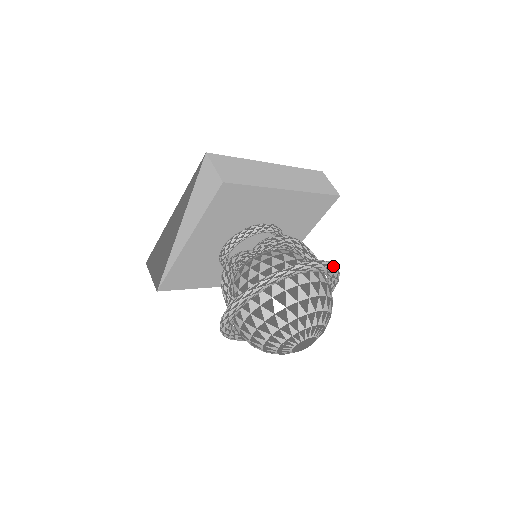
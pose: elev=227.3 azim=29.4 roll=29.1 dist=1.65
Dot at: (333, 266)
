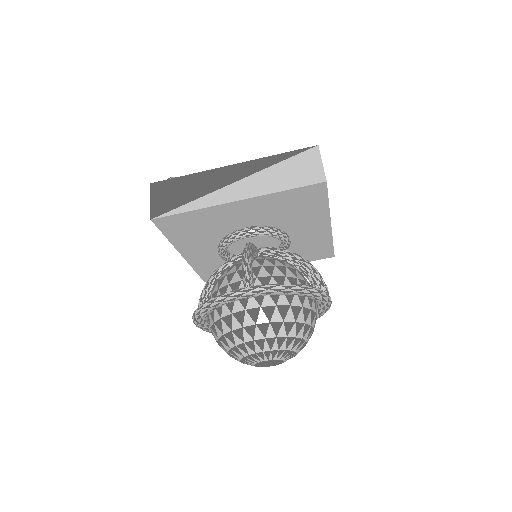
Dot at: occluded
